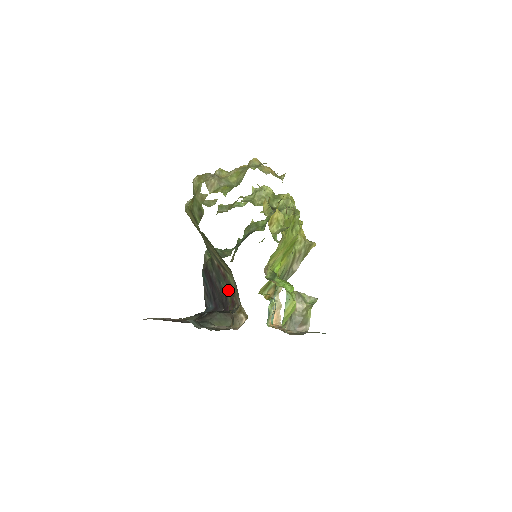
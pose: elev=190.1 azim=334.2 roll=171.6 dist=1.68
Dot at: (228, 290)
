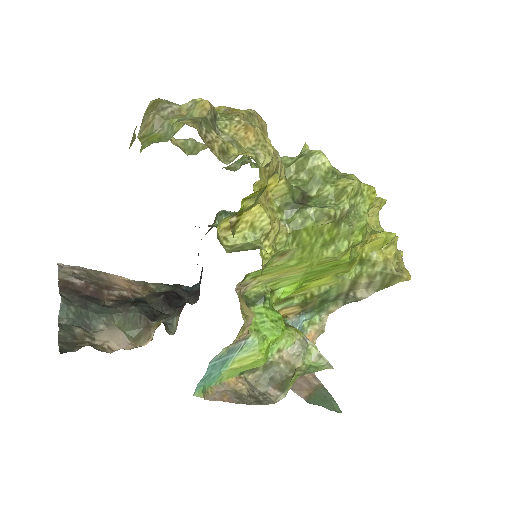
Dot at: occluded
